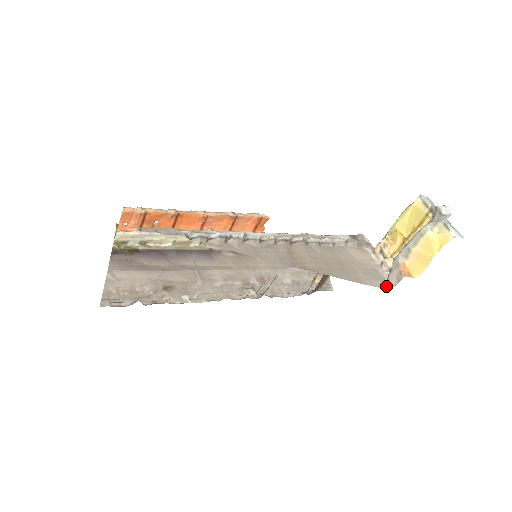
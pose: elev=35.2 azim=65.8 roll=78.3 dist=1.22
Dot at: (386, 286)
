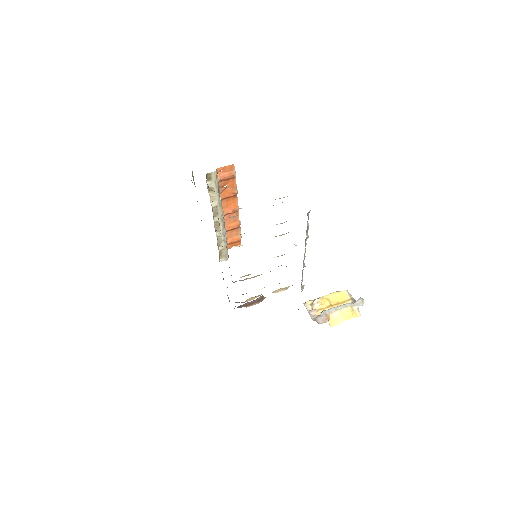
Dot at: (316, 321)
